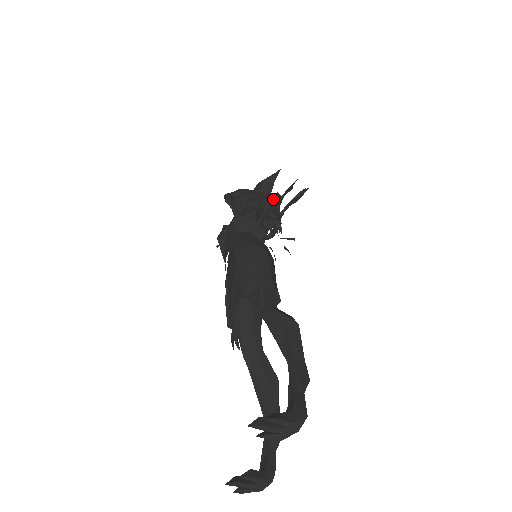
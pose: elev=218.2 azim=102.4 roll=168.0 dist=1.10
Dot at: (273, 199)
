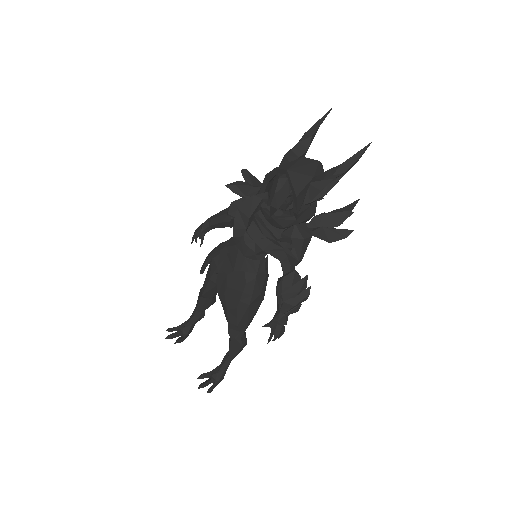
Dot at: (299, 304)
